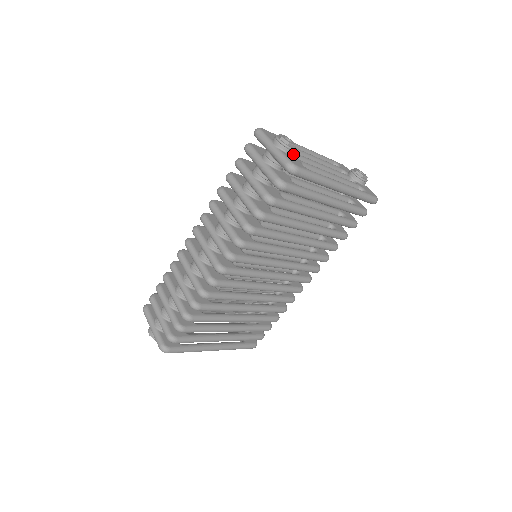
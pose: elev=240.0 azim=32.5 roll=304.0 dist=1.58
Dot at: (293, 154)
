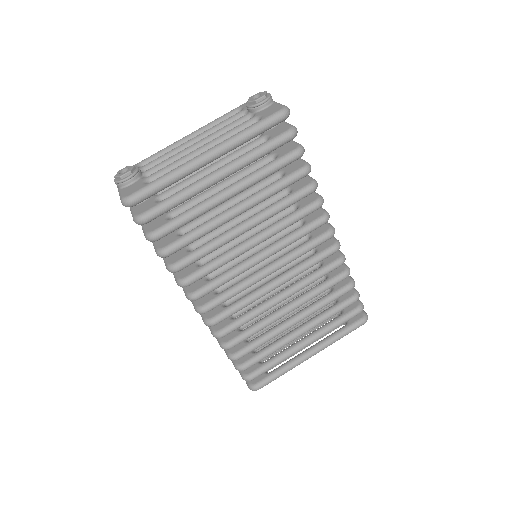
Dot at: (146, 174)
